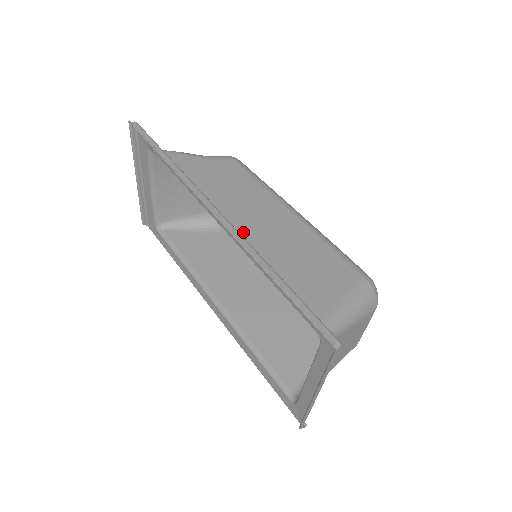
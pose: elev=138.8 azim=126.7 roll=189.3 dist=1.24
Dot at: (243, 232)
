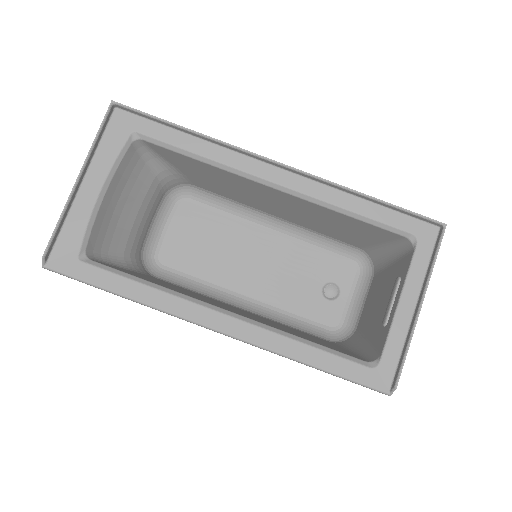
Dot at: (289, 197)
